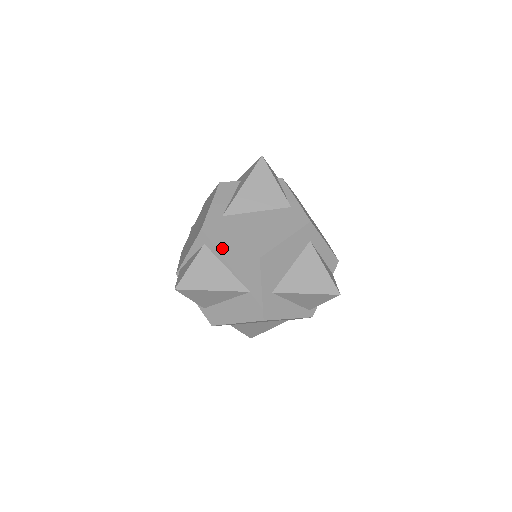
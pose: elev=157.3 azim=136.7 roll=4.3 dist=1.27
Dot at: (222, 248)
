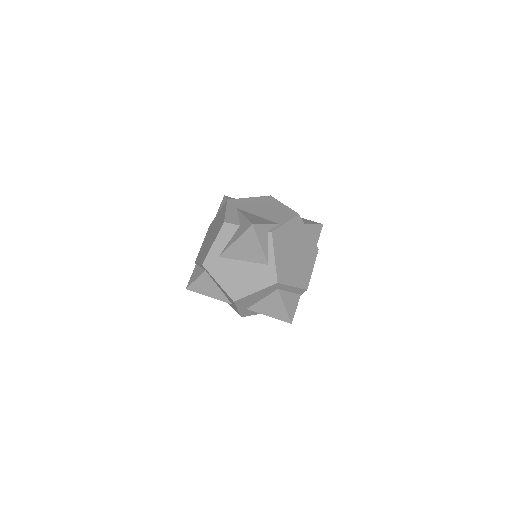
Dot at: (214, 280)
